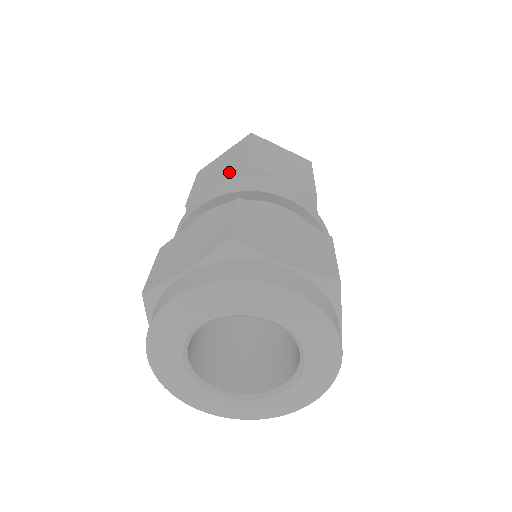
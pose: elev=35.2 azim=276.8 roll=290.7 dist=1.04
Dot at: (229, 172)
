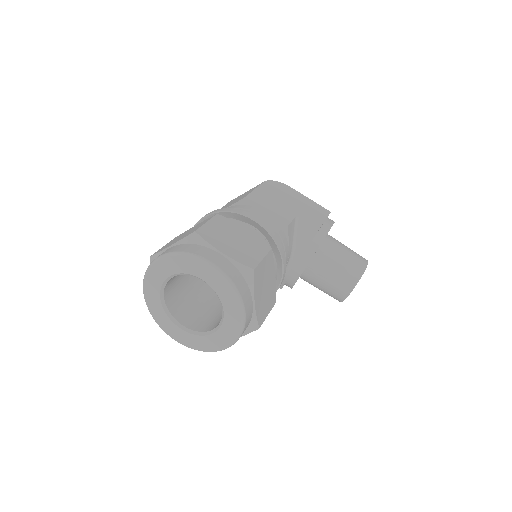
Dot at: occluded
